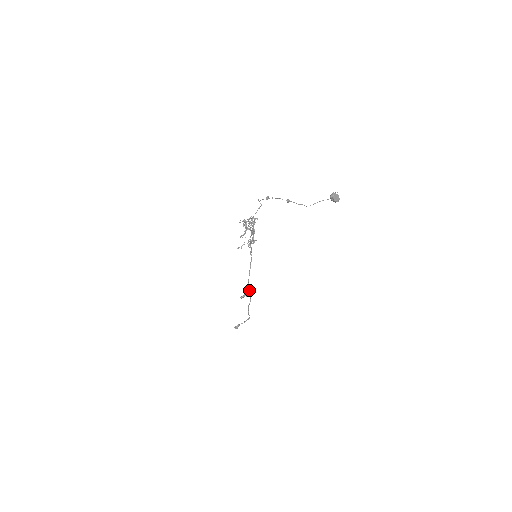
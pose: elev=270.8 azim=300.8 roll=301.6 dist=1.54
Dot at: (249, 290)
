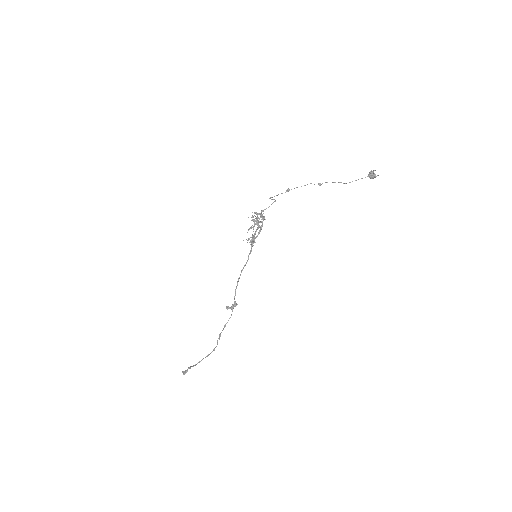
Dot at: (234, 301)
